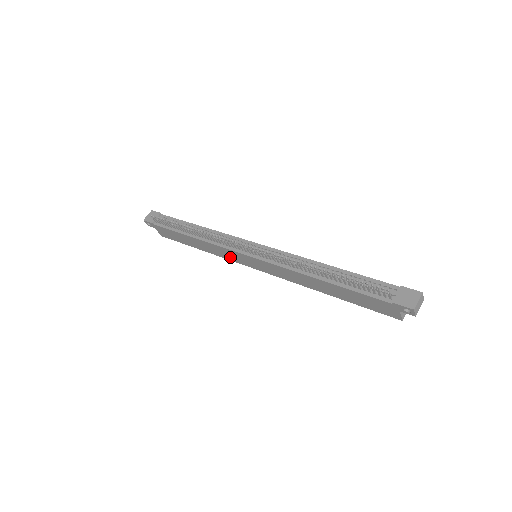
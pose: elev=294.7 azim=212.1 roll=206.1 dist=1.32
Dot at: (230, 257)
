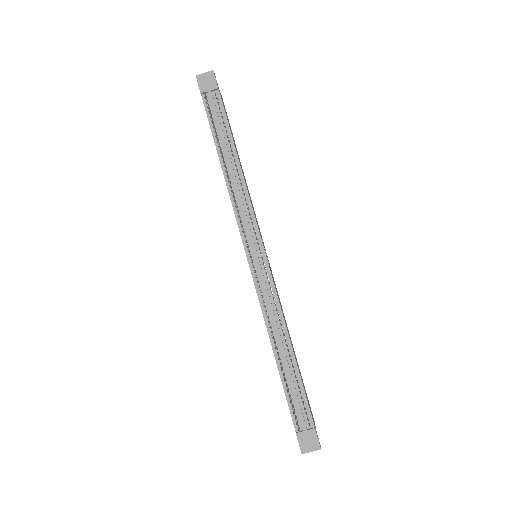
Dot at: occluded
